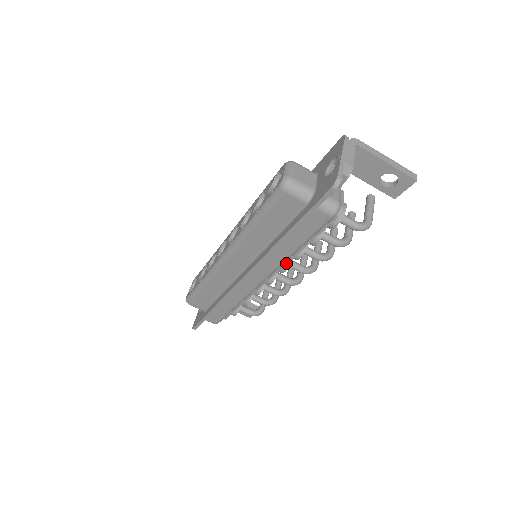
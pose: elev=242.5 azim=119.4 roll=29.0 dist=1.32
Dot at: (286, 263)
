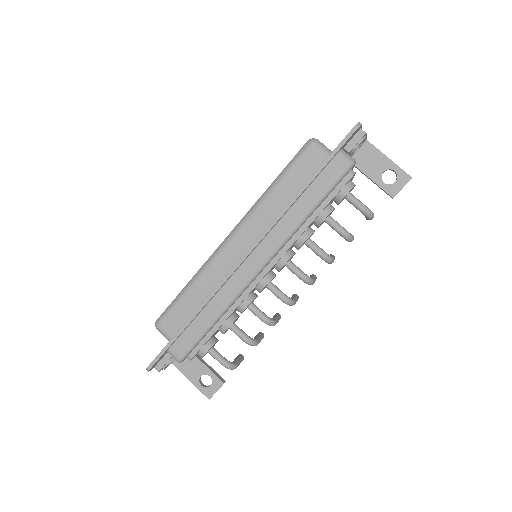
Dot at: (291, 244)
